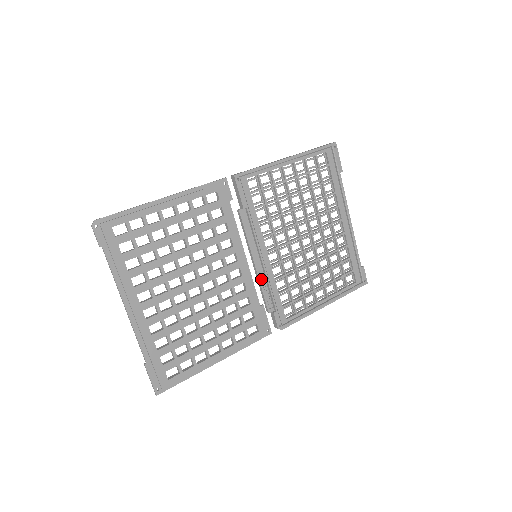
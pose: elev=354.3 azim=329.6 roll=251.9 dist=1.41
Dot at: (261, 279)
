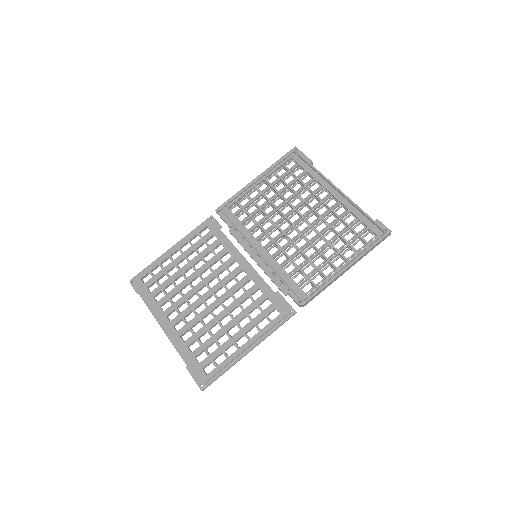
Dot at: (266, 271)
